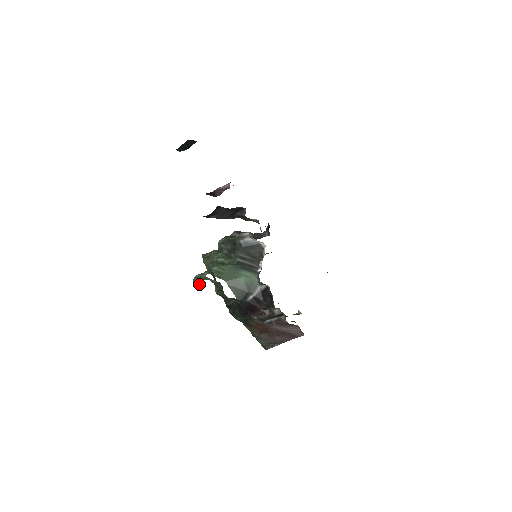
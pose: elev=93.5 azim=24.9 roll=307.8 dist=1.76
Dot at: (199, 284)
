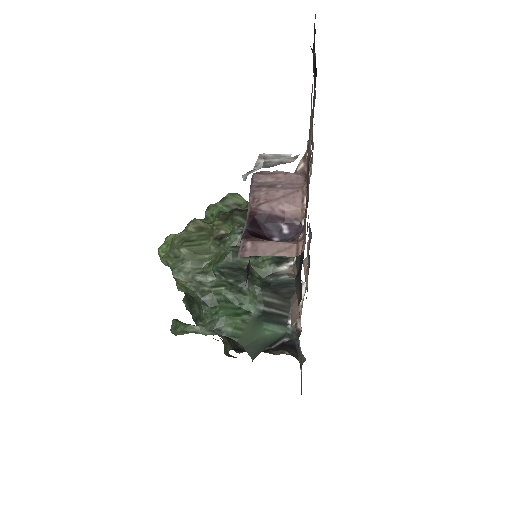
Dot at: occluded
